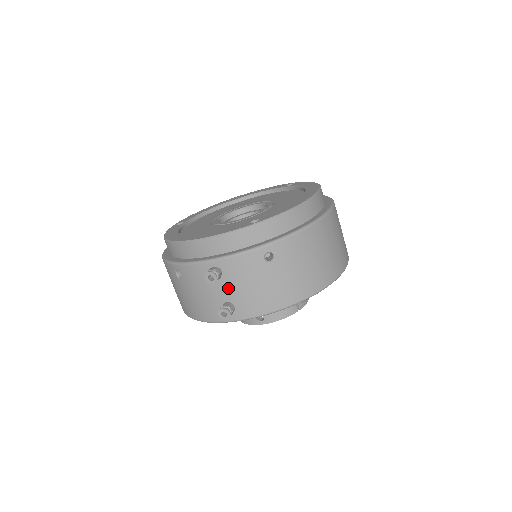
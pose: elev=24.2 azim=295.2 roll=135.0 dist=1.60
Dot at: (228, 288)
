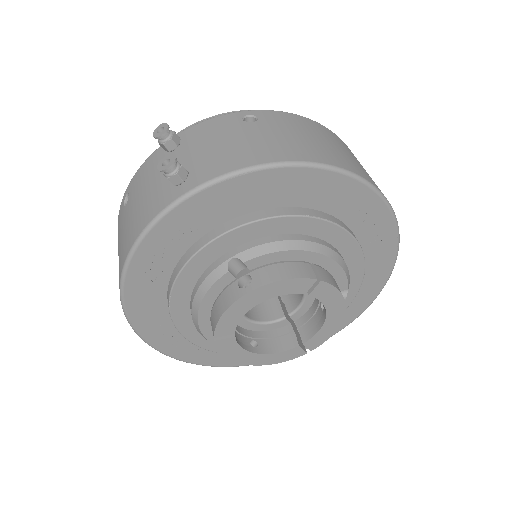
Dot at: (185, 156)
